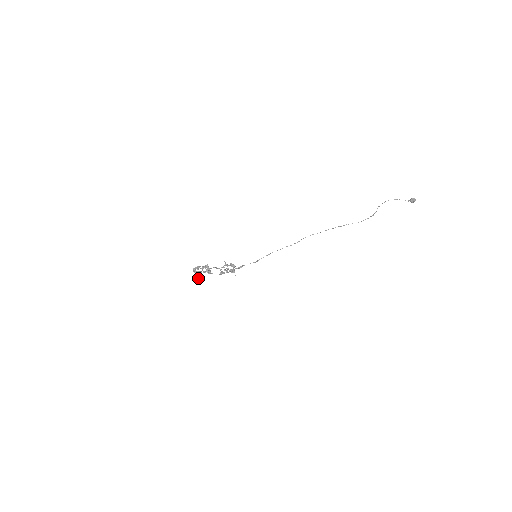
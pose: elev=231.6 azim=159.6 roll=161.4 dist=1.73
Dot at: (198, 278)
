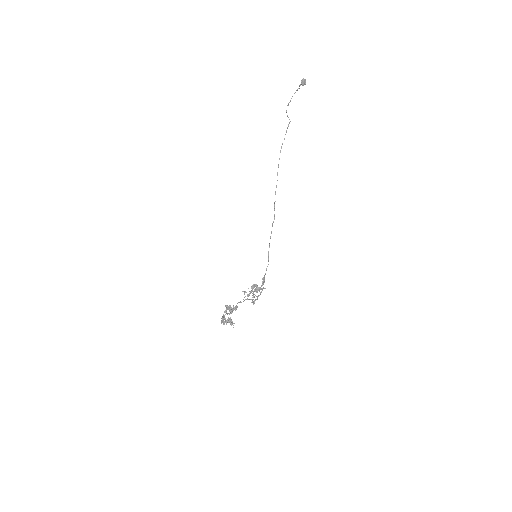
Dot at: occluded
